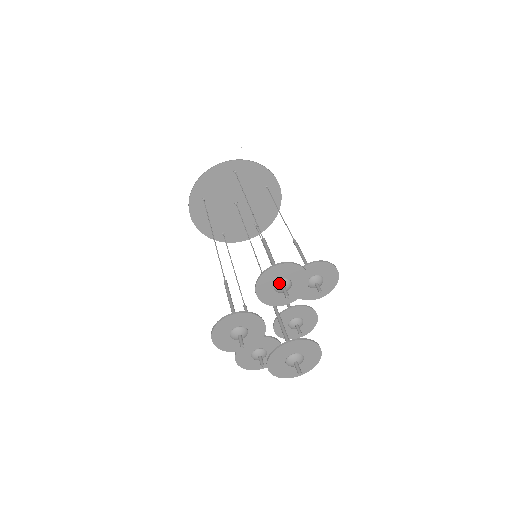
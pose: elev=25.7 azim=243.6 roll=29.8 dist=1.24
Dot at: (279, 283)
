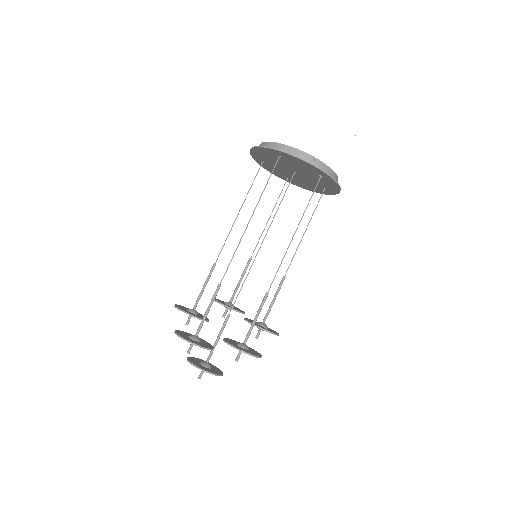
Dot at: occluded
